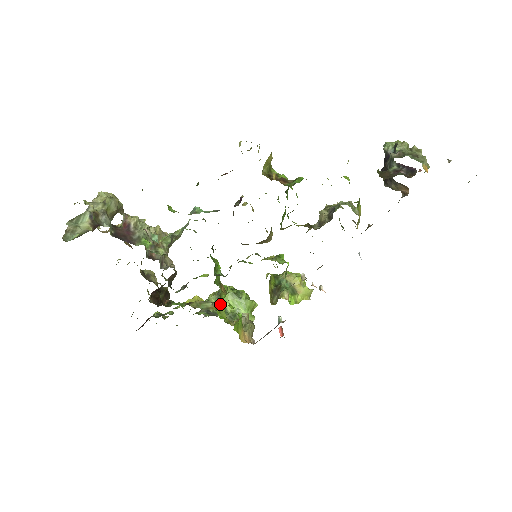
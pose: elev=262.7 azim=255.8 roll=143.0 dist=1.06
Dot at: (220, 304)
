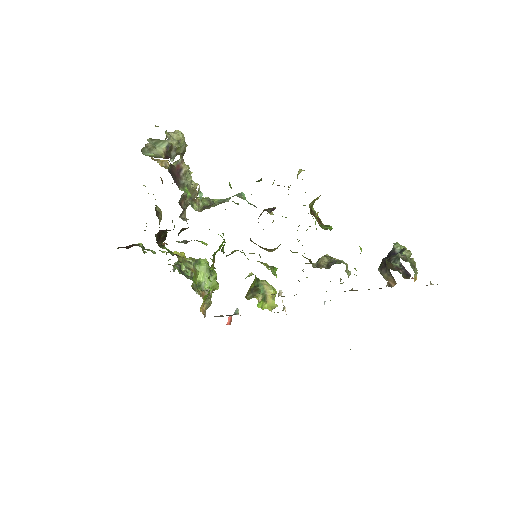
Dot at: (198, 271)
